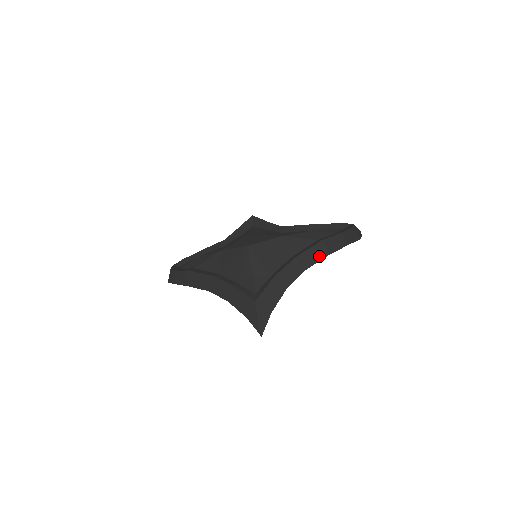
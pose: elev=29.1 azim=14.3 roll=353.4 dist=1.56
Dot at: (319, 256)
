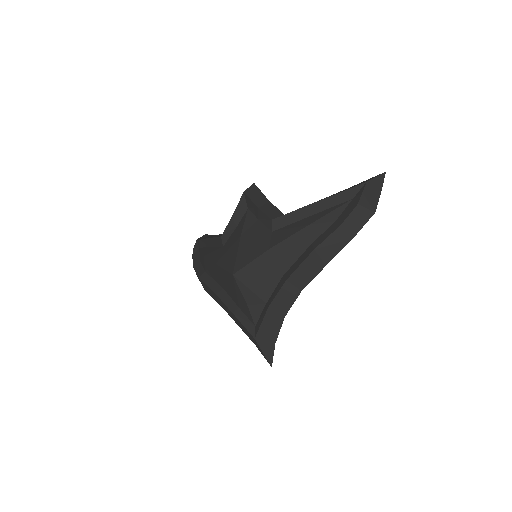
Dot at: (314, 271)
